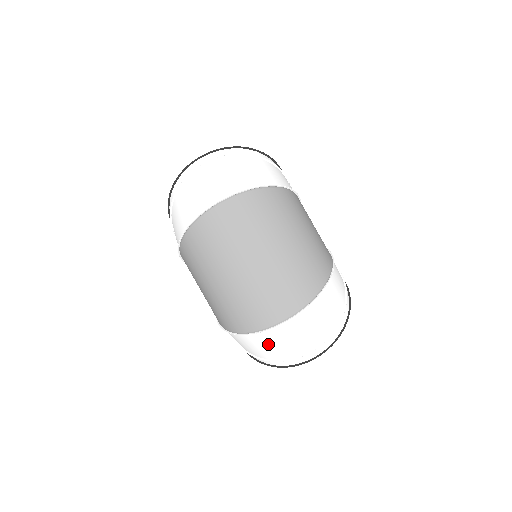
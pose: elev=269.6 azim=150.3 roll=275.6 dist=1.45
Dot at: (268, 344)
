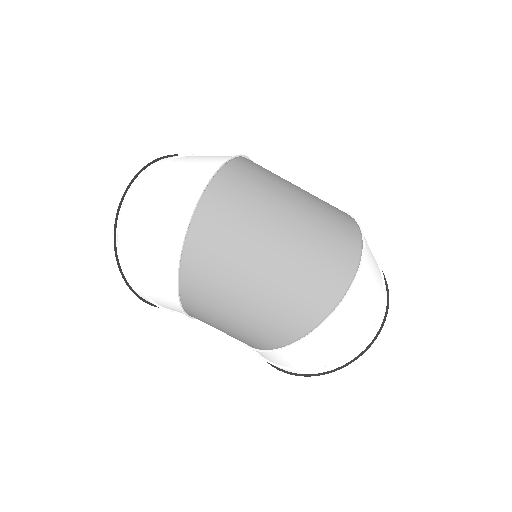
Dot at: (348, 321)
